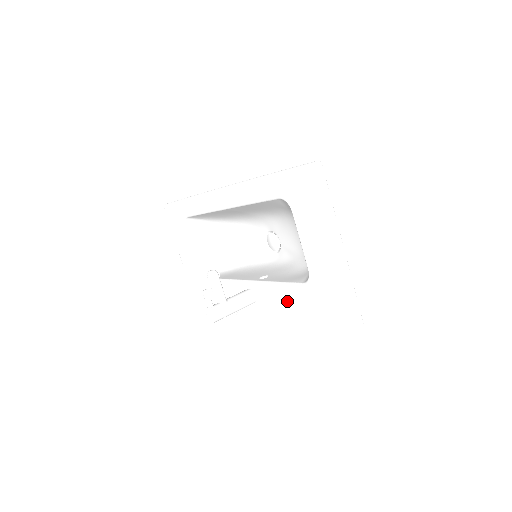
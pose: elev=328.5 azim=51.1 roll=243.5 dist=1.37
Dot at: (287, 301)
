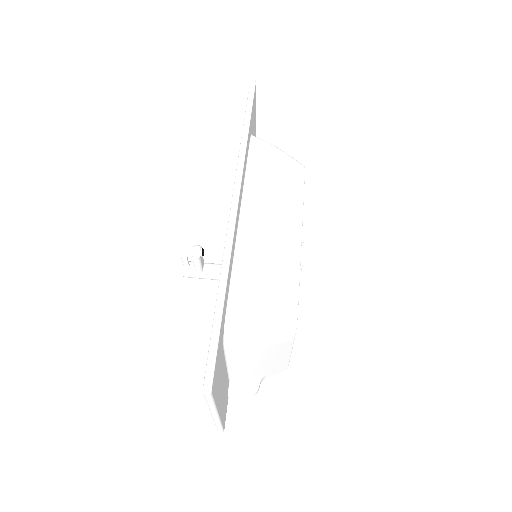
Dot at: occluded
